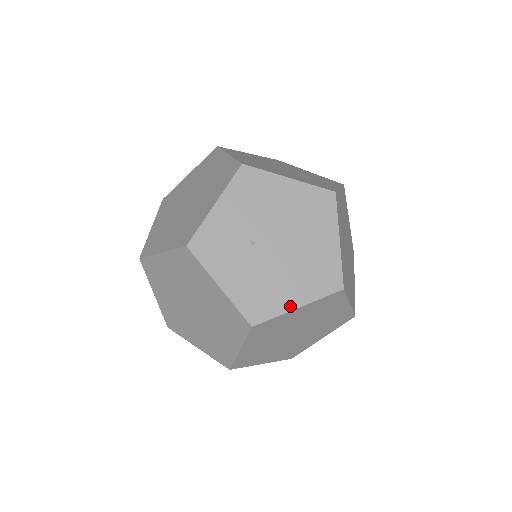
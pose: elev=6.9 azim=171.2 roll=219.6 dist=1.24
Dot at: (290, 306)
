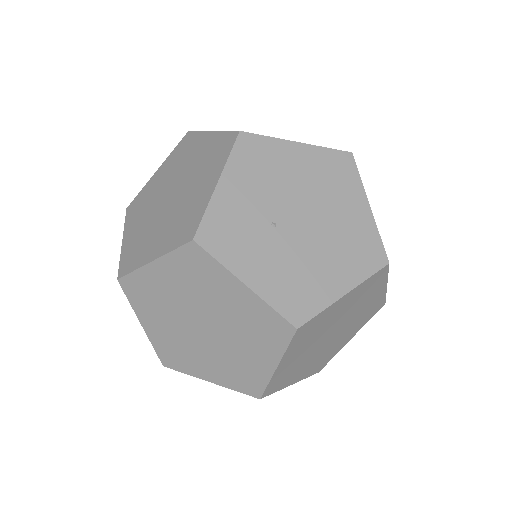
Dot at: (335, 294)
